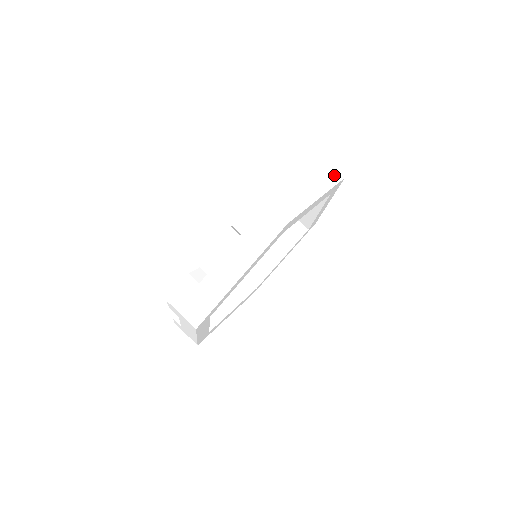
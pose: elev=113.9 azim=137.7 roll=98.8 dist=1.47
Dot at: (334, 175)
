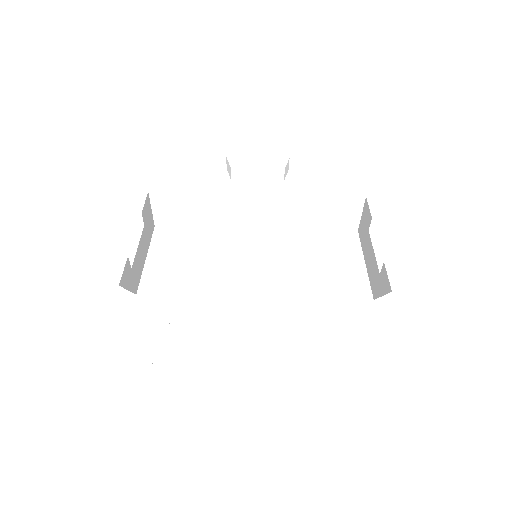
Dot at: (401, 337)
